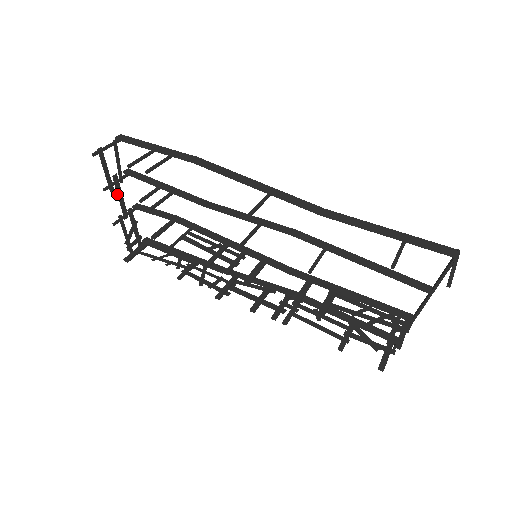
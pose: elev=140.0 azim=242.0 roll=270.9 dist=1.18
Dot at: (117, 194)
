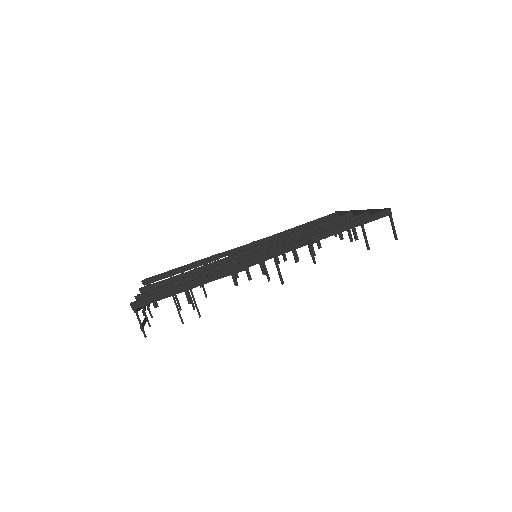
Dot at: occluded
